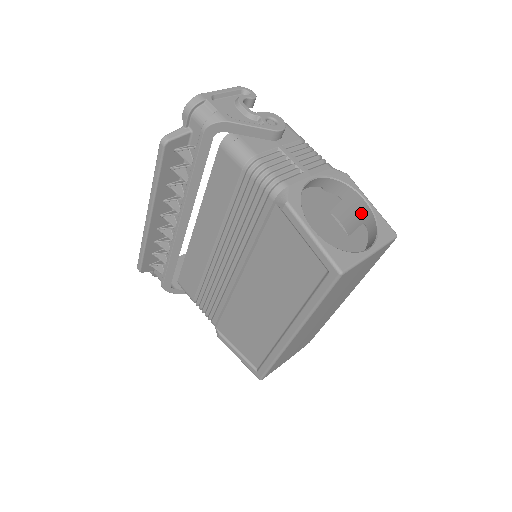
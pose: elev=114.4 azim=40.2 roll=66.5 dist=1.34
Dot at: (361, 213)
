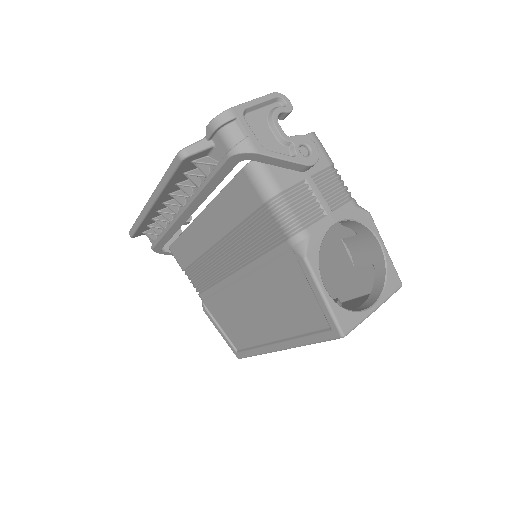
Dot at: (373, 254)
